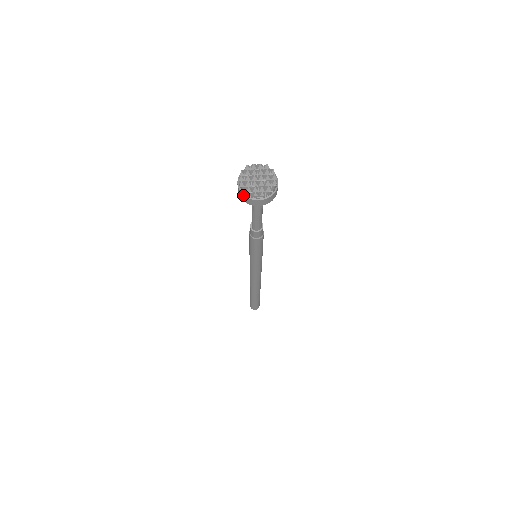
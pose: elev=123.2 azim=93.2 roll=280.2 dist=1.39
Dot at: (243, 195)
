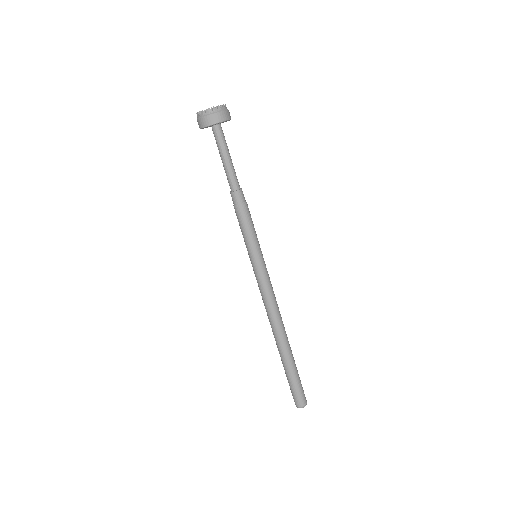
Dot at: (206, 117)
